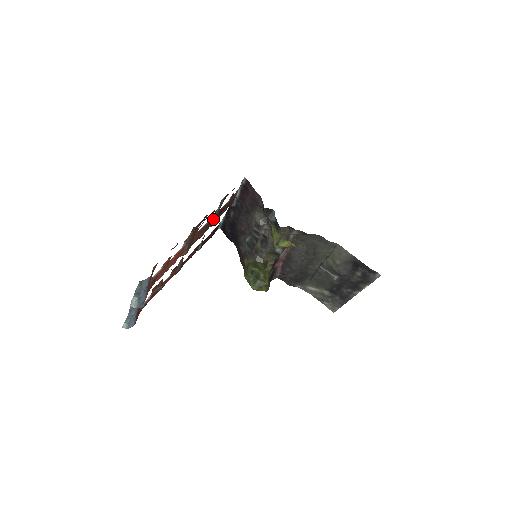
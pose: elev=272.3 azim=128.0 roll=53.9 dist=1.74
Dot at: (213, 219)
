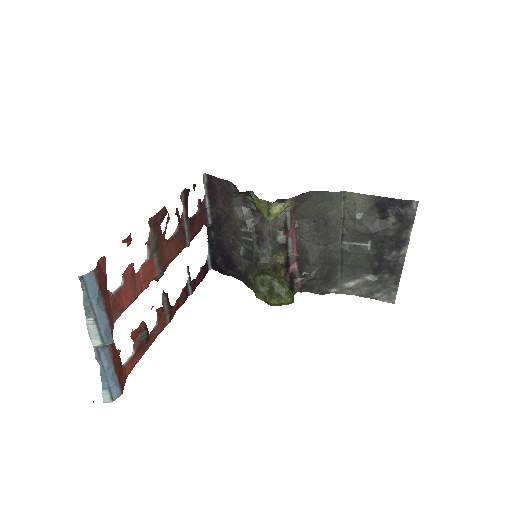
Dot at: (184, 231)
